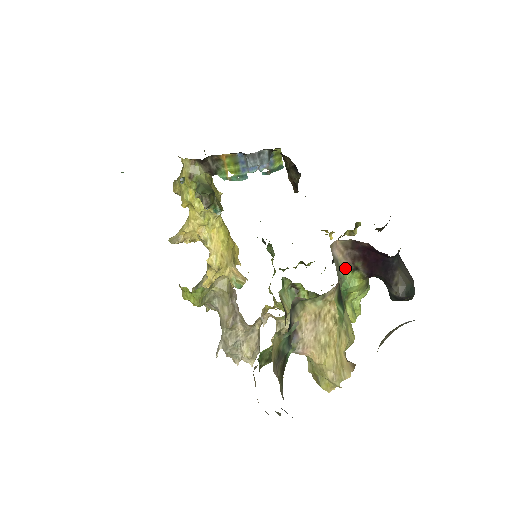
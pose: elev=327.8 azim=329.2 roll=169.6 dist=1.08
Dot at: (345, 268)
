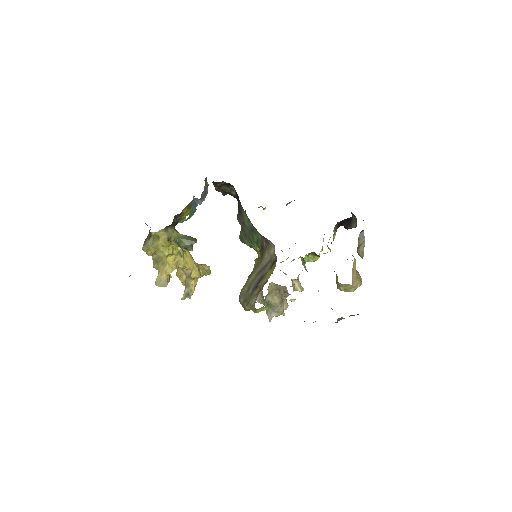
Dot at: occluded
